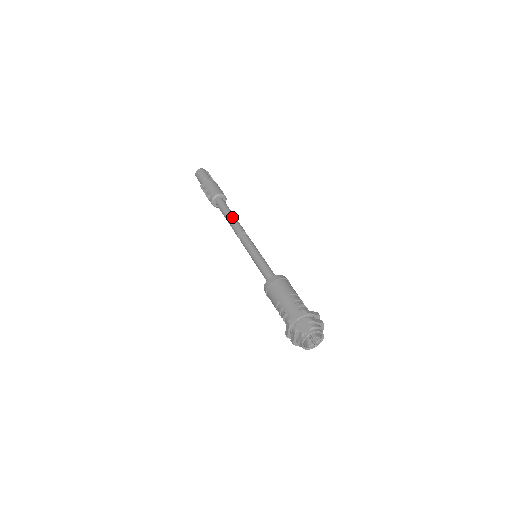
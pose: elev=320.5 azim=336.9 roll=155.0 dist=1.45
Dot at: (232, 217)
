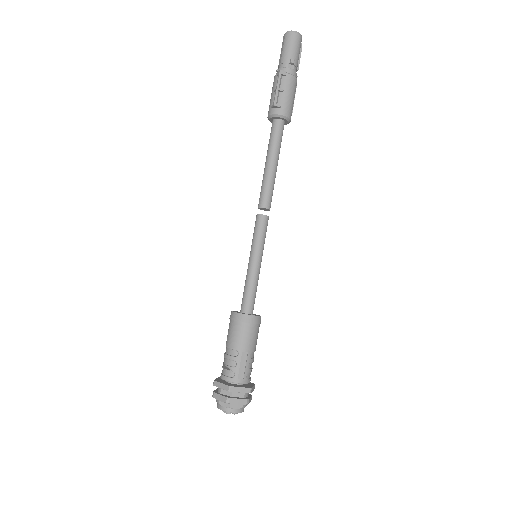
Dot at: (274, 173)
